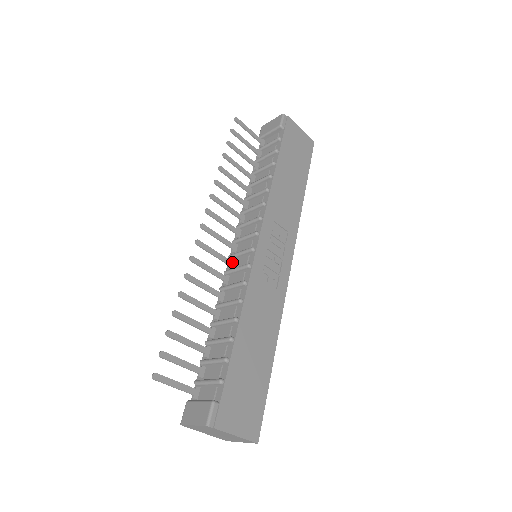
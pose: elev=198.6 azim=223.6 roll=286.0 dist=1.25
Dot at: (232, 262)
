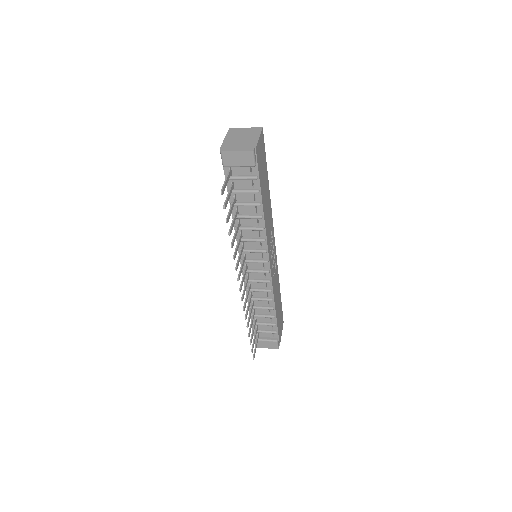
Dot at: (248, 275)
